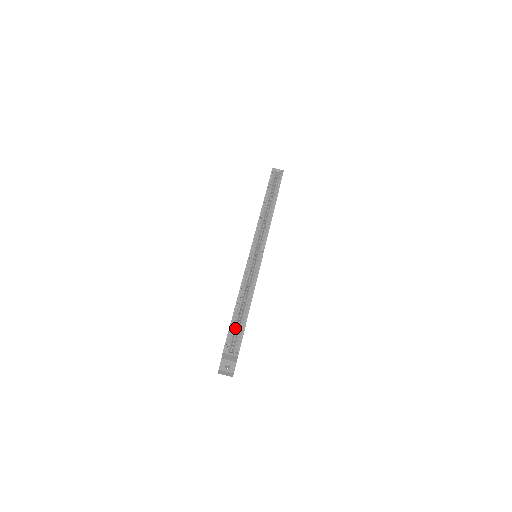
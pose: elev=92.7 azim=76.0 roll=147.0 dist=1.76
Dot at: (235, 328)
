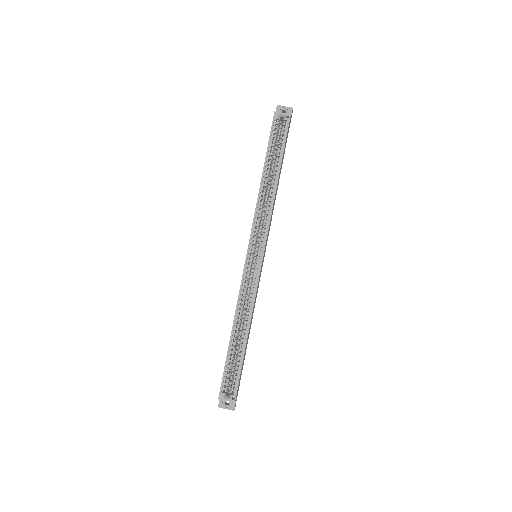
Dot at: (231, 366)
